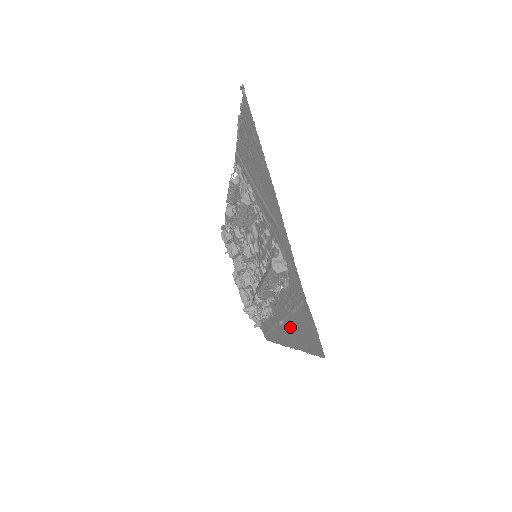
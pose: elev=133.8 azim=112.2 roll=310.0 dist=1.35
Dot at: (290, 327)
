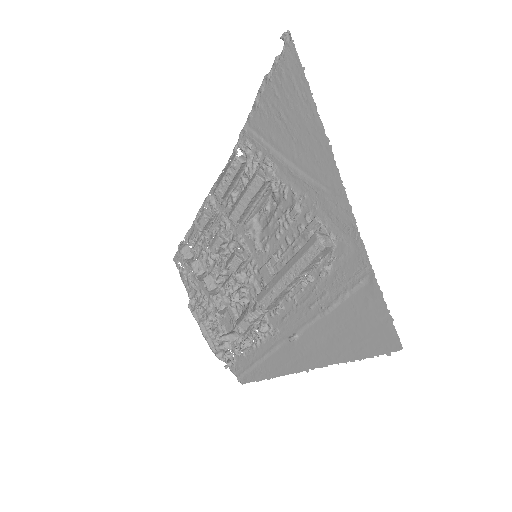
Dot at: (316, 336)
